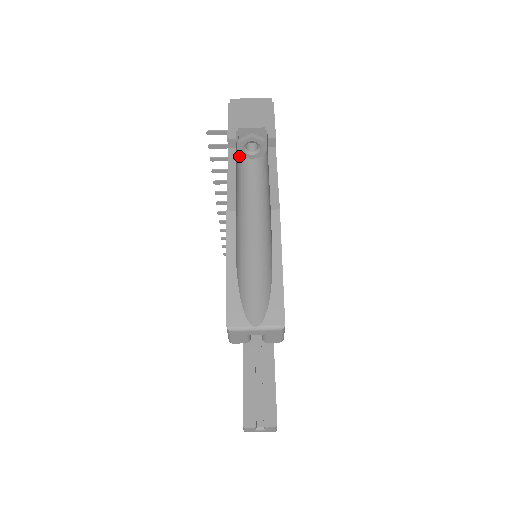
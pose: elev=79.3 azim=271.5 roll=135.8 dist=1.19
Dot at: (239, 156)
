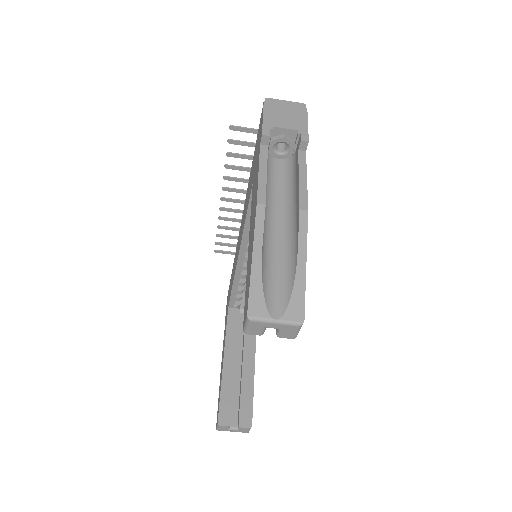
Dot at: occluded
